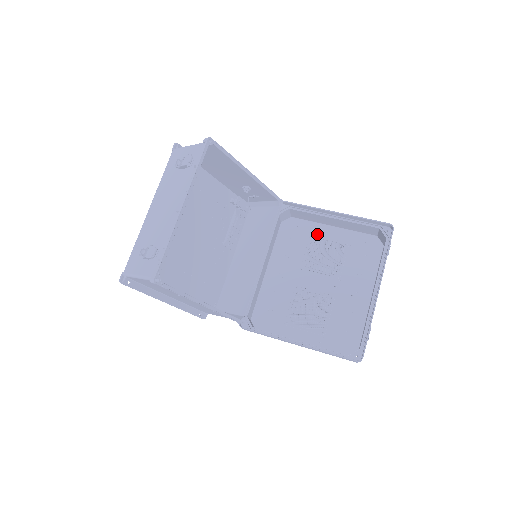
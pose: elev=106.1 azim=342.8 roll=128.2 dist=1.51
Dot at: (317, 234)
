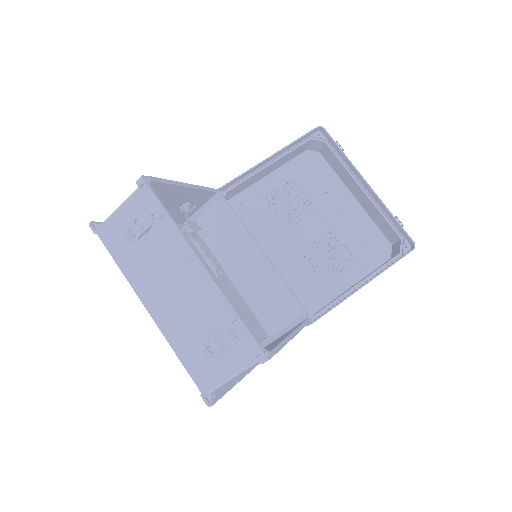
Dot at: (263, 194)
